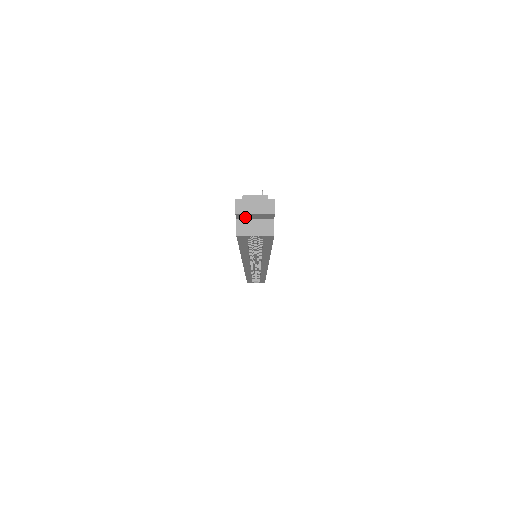
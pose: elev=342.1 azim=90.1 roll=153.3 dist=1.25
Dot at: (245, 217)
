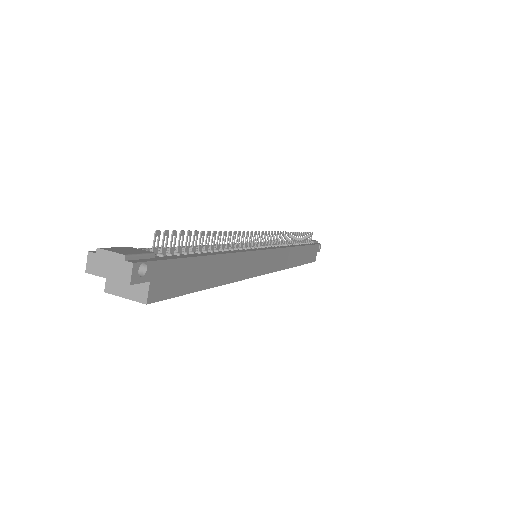
Dot at: occluded
